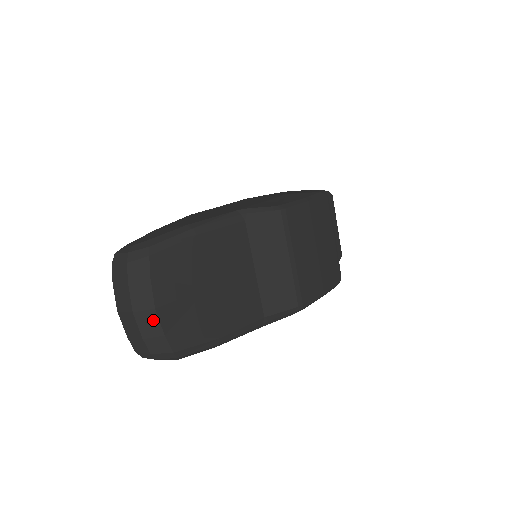
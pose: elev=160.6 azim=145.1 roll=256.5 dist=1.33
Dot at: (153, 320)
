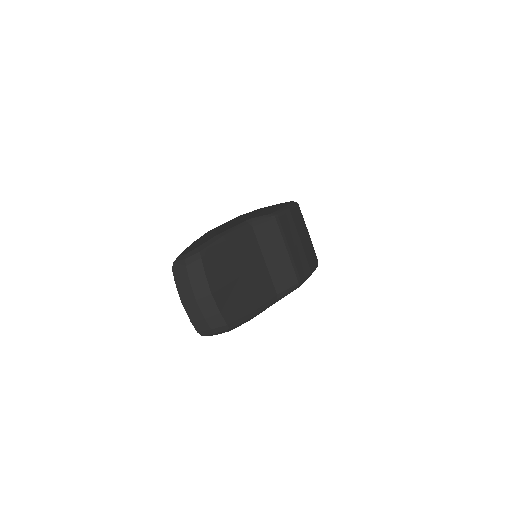
Dot at: (211, 303)
